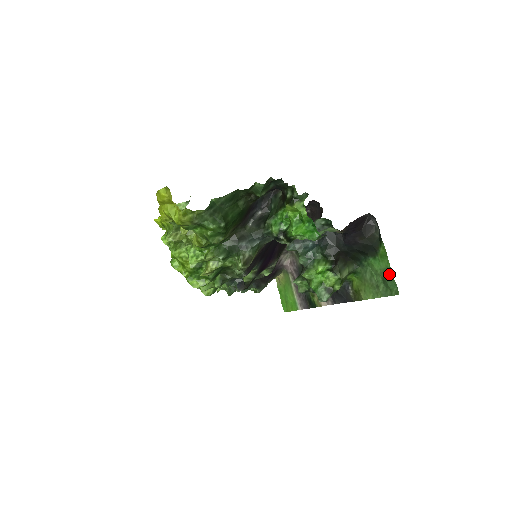
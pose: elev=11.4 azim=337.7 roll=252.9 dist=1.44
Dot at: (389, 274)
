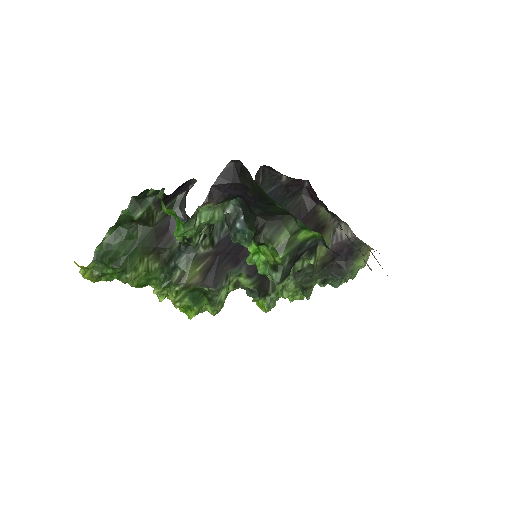
Dot at: occluded
